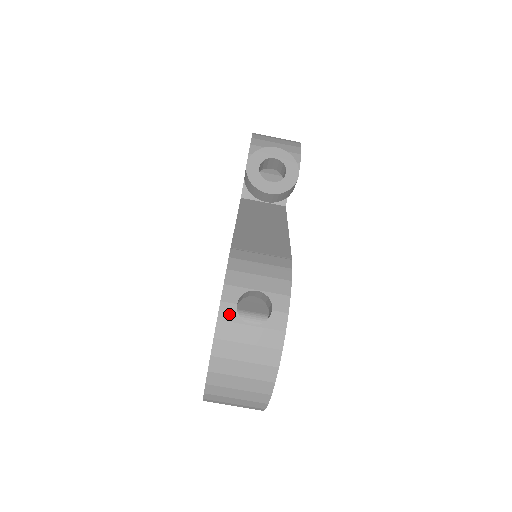
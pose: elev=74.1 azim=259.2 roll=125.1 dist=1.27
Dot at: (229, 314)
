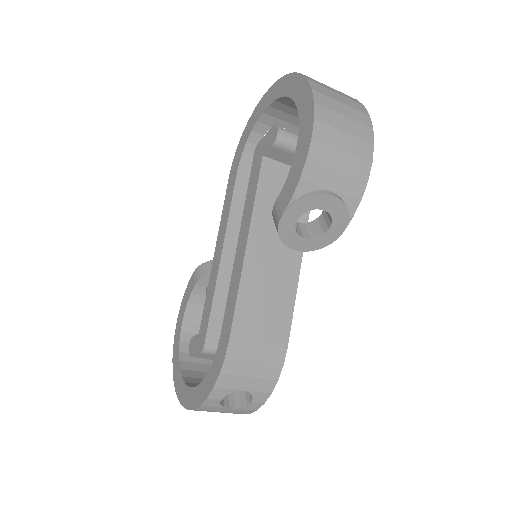
Dot at: (212, 404)
